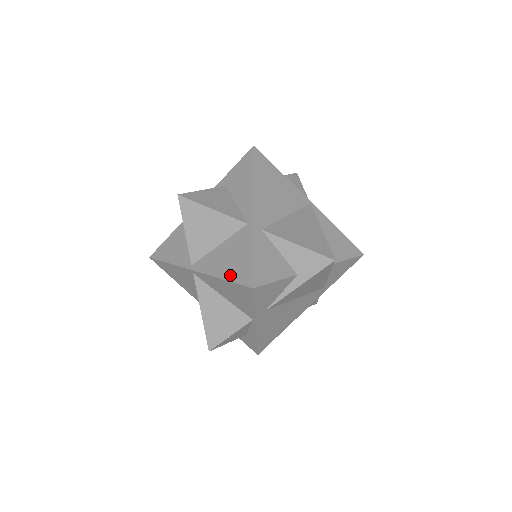
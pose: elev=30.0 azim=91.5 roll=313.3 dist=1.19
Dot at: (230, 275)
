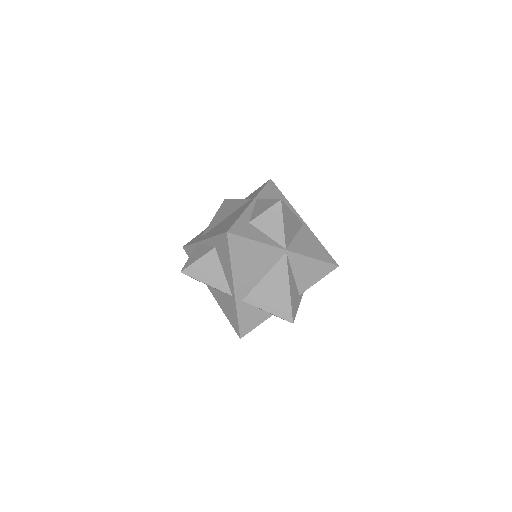
Dot at: (228, 318)
